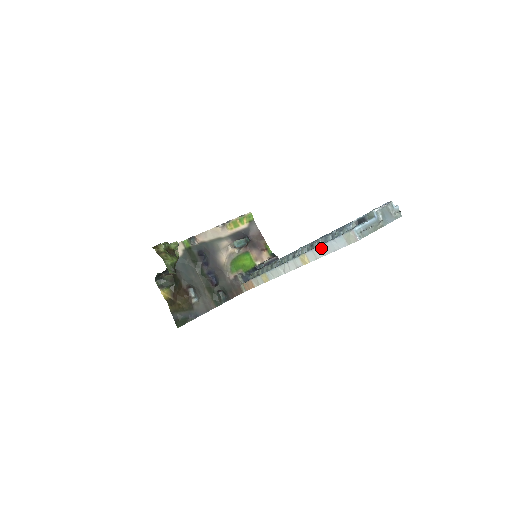
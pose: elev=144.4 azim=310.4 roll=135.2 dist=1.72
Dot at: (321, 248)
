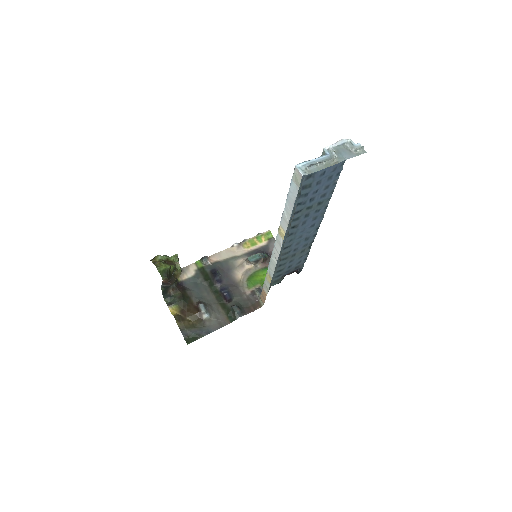
Dot at: (286, 208)
